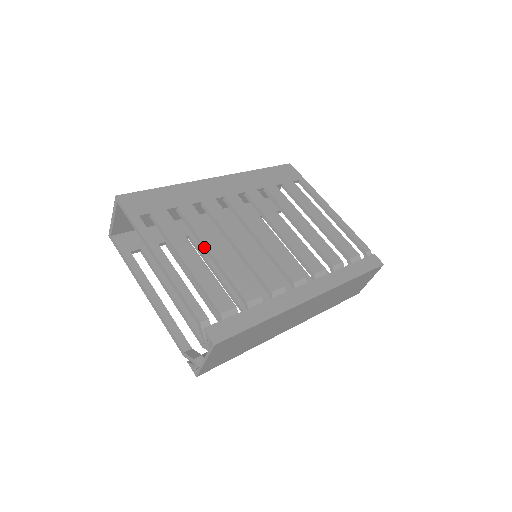
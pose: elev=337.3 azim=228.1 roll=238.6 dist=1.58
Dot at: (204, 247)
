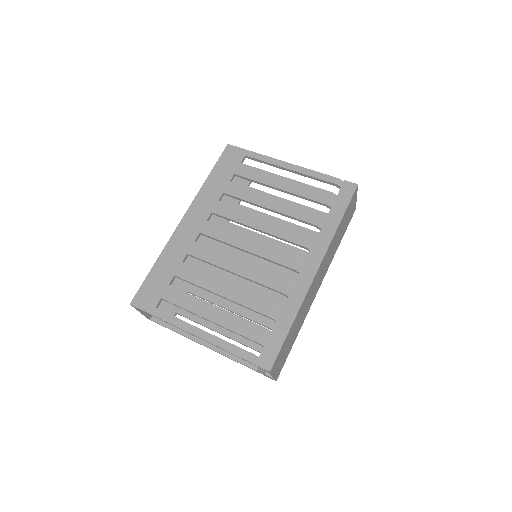
Dot at: occluded
